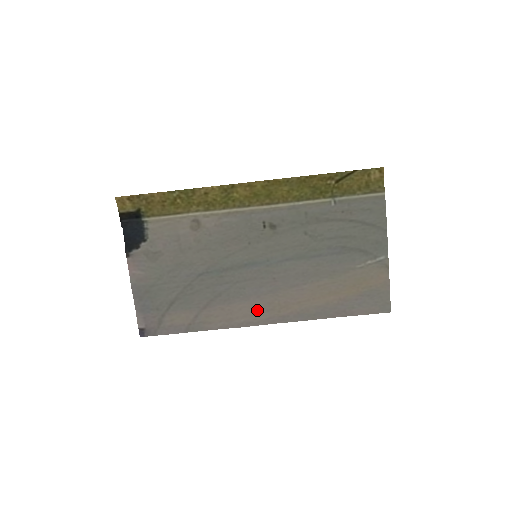
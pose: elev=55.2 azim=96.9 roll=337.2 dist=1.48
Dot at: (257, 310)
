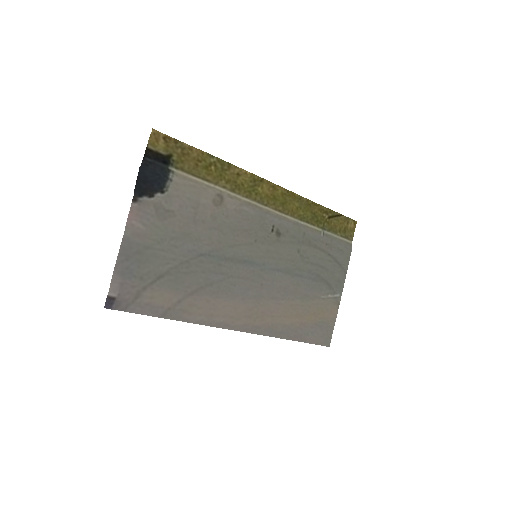
Dot at: (238, 313)
